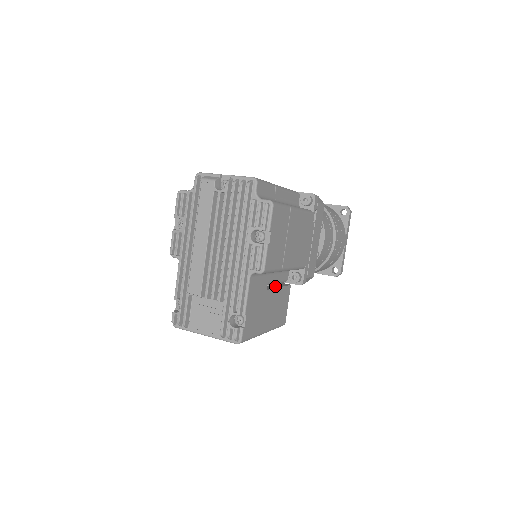
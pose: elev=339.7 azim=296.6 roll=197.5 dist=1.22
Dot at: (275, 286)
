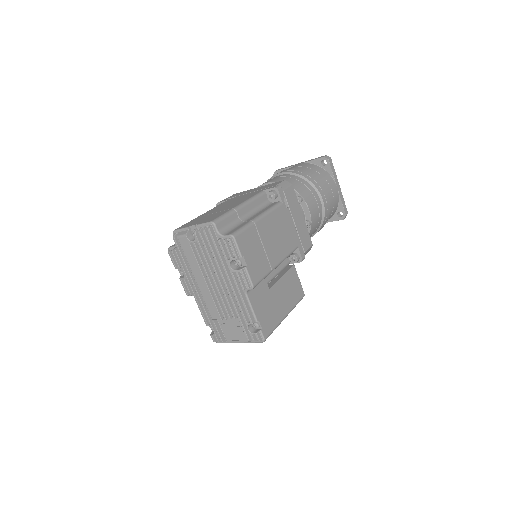
Dot at: (279, 277)
